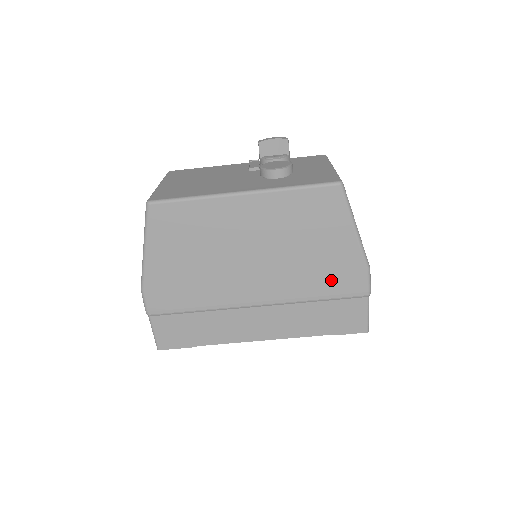
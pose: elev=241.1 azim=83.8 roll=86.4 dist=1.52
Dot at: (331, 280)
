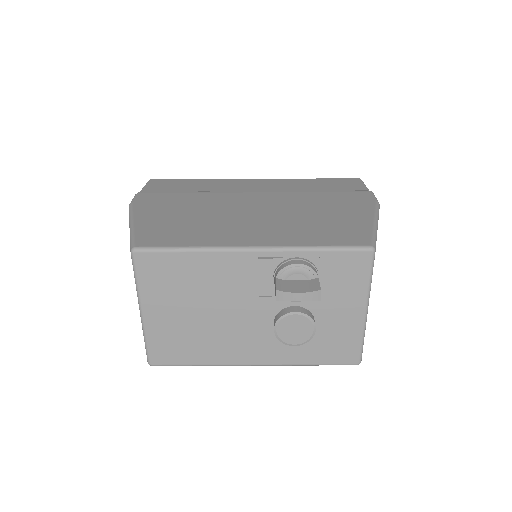
Dot at: occluded
